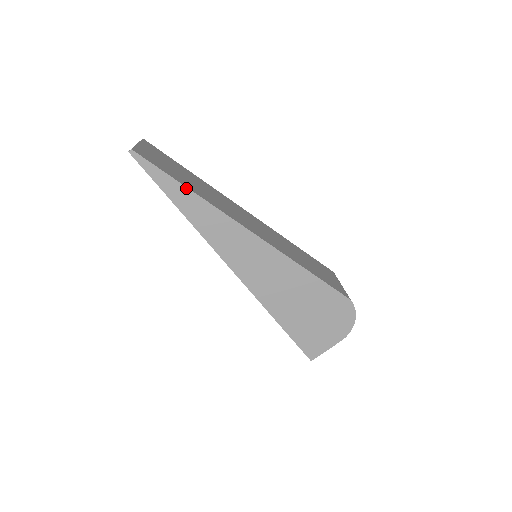
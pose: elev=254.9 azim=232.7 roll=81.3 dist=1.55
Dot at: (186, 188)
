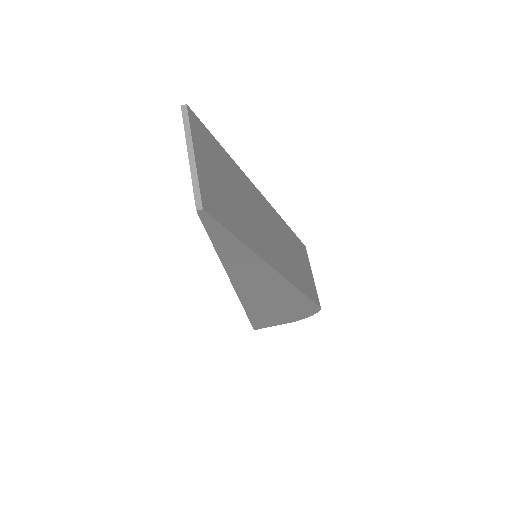
Dot at: (244, 245)
